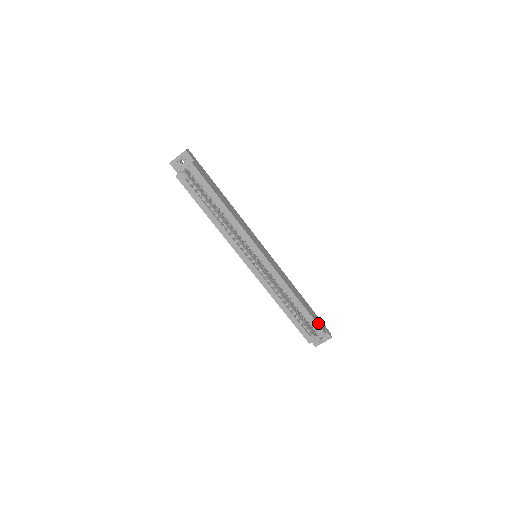
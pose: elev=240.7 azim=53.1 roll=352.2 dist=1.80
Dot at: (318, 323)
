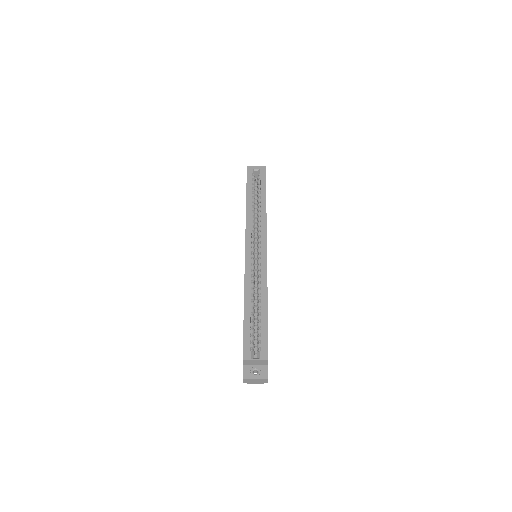
Dot at: occluded
